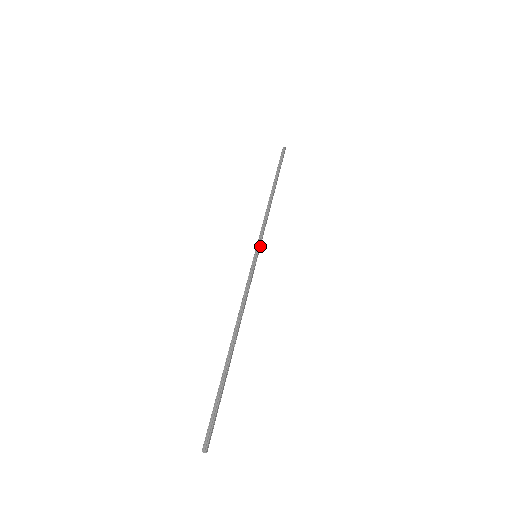
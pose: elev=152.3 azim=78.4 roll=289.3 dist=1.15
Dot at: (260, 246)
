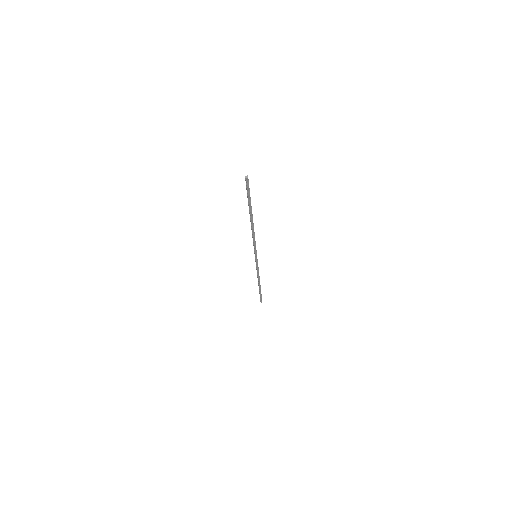
Dot at: (256, 250)
